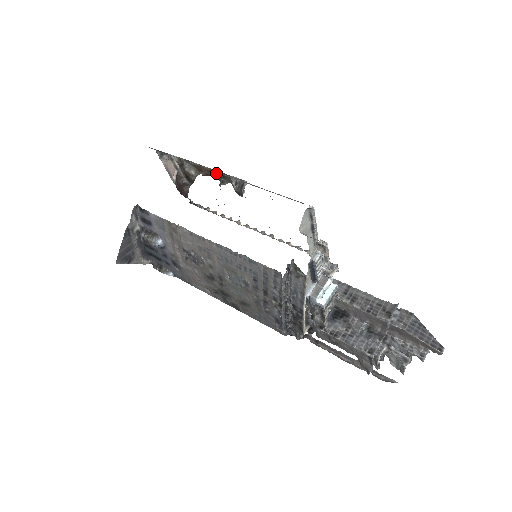
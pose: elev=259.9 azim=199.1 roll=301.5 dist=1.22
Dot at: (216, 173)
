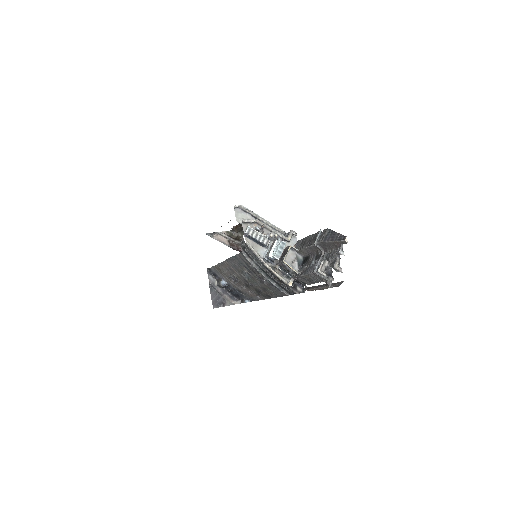
Dot at: (239, 226)
